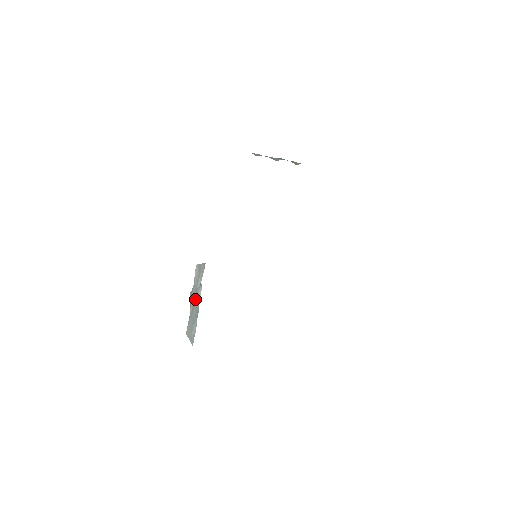
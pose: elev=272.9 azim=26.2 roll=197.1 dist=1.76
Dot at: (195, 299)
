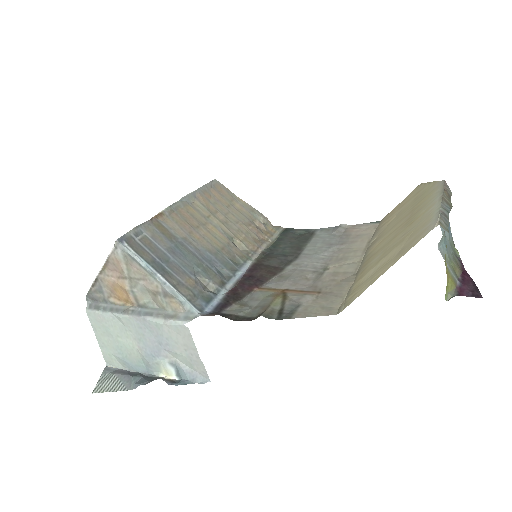
Dot at: (148, 349)
